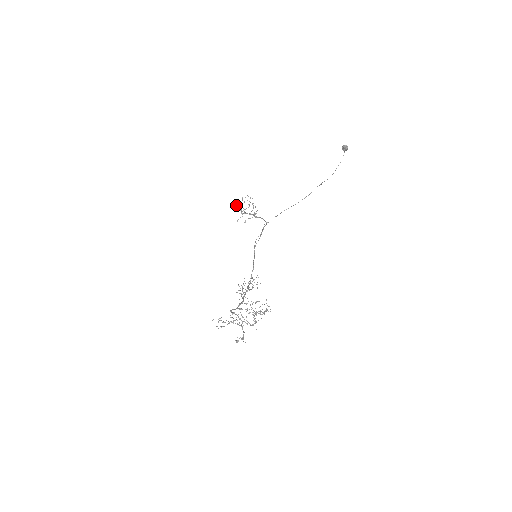
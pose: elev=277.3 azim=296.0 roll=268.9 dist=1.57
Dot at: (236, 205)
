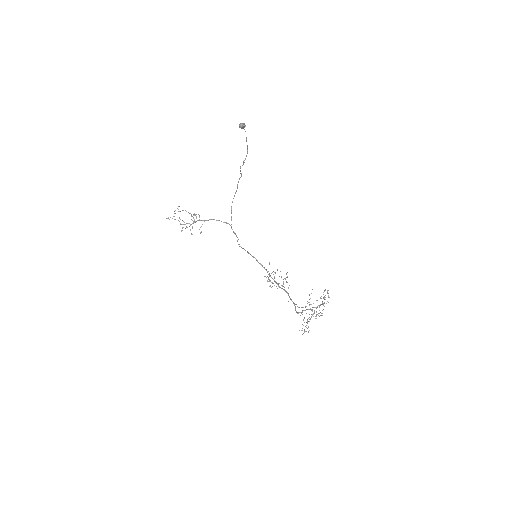
Dot at: occluded
